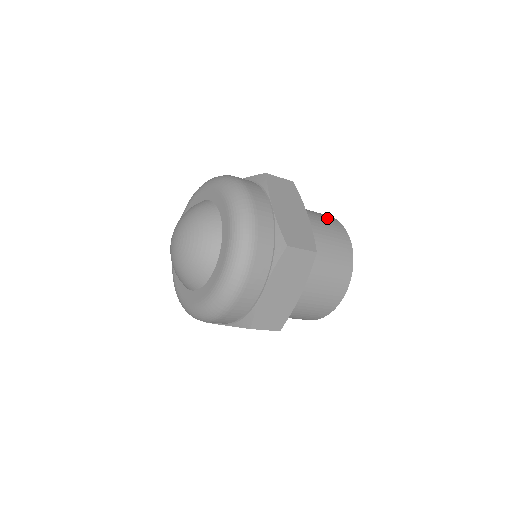
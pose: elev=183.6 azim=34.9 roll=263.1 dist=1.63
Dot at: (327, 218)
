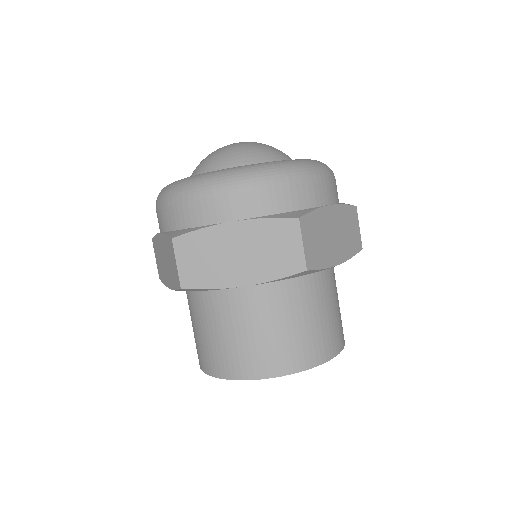
Dot at: occluded
